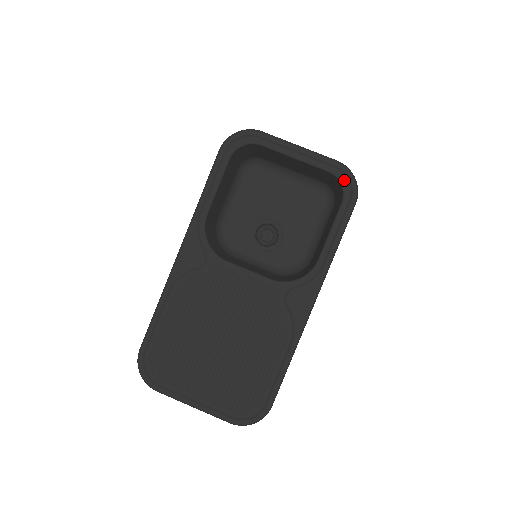
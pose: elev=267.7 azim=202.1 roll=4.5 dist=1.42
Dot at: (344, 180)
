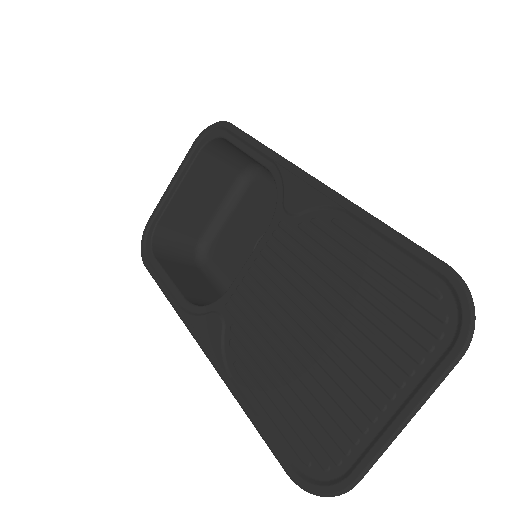
Dot at: (209, 137)
